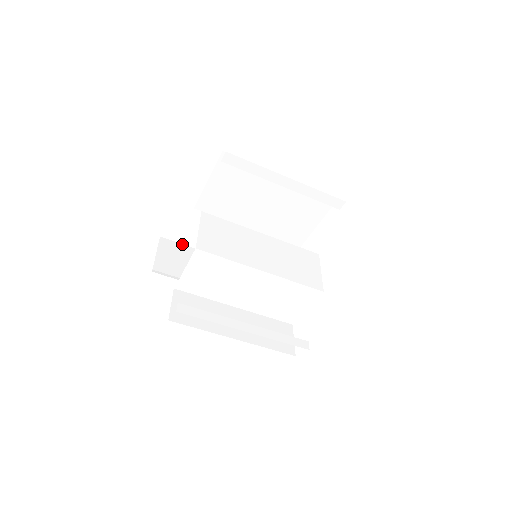
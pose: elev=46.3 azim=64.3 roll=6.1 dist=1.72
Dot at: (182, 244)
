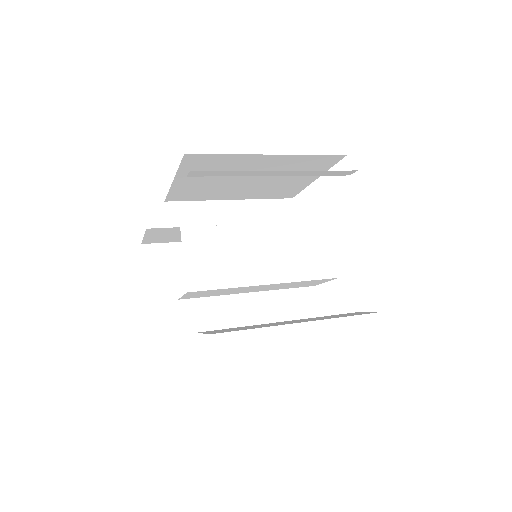
Dot at: (168, 243)
